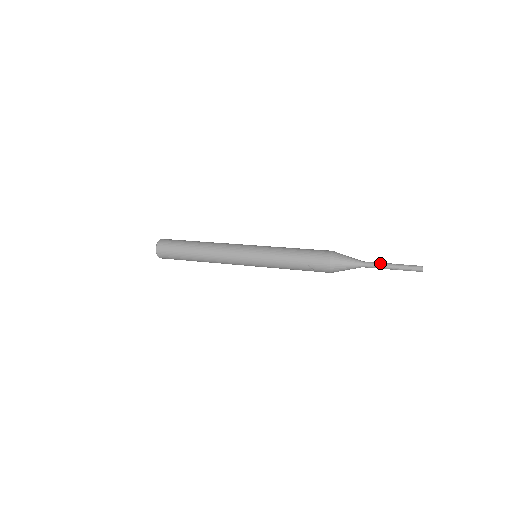
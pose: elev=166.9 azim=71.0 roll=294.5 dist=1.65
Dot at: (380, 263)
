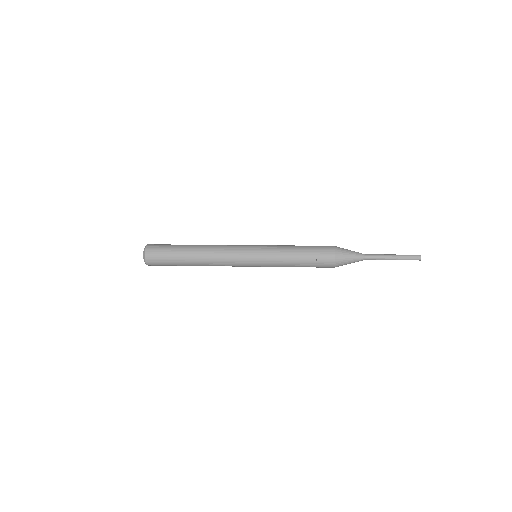
Dot at: (381, 254)
